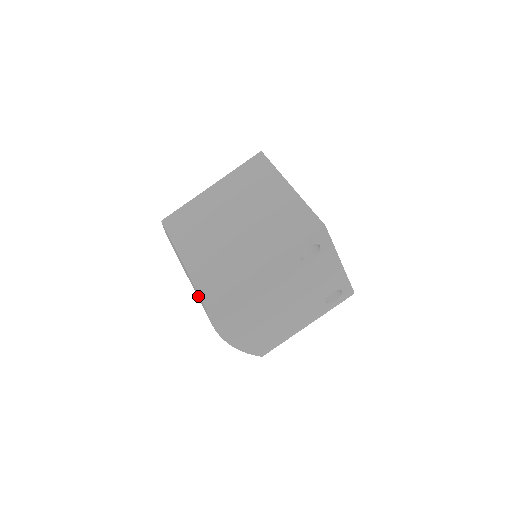
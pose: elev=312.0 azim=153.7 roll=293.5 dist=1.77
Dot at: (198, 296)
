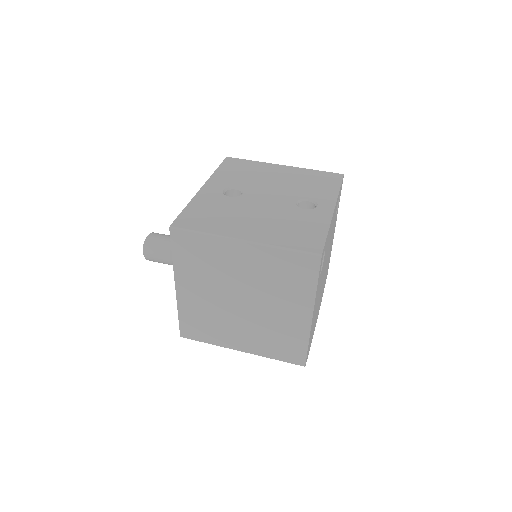
Dot at: occluded
